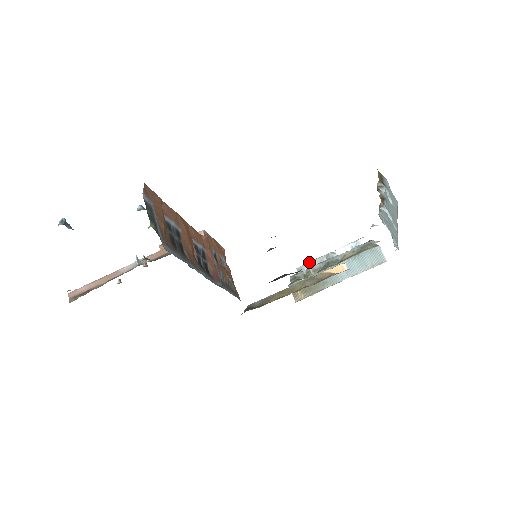
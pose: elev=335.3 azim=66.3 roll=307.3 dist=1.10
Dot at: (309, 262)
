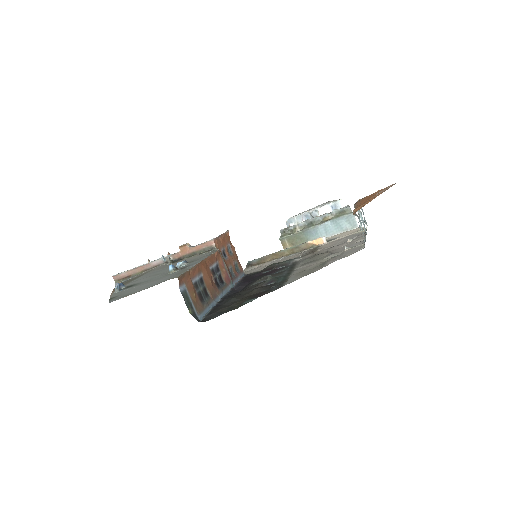
Dot at: (296, 216)
